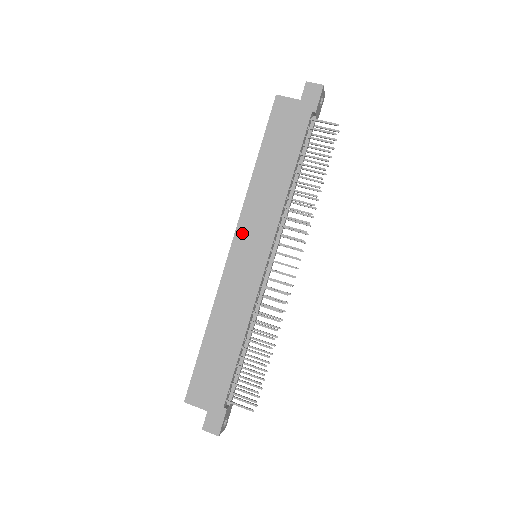
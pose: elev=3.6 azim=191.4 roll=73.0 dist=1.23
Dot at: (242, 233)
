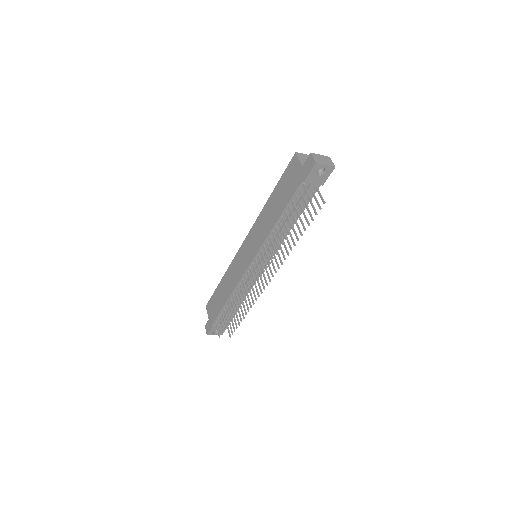
Dot at: (249, 237)
